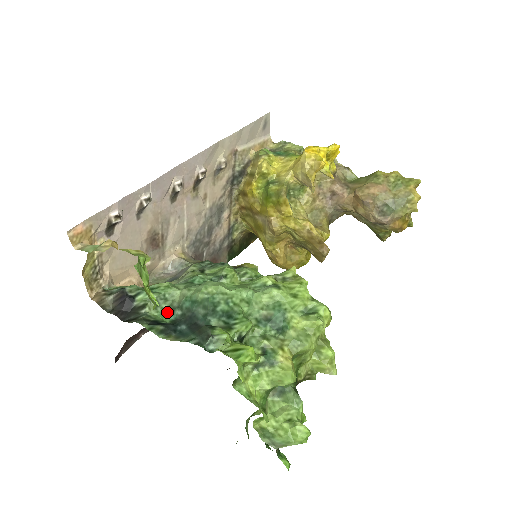
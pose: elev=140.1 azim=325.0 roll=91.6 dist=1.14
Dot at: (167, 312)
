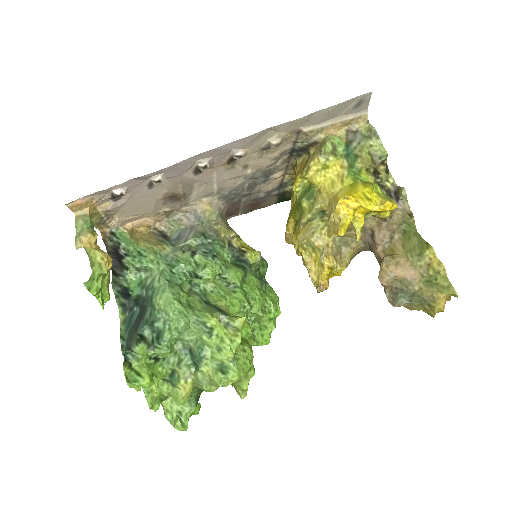
Dot at: (140, 284)
